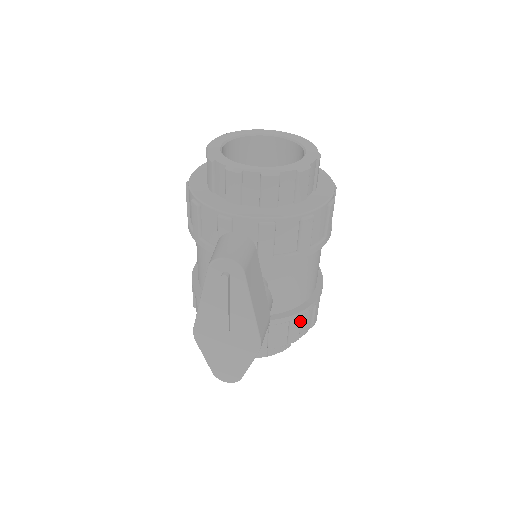
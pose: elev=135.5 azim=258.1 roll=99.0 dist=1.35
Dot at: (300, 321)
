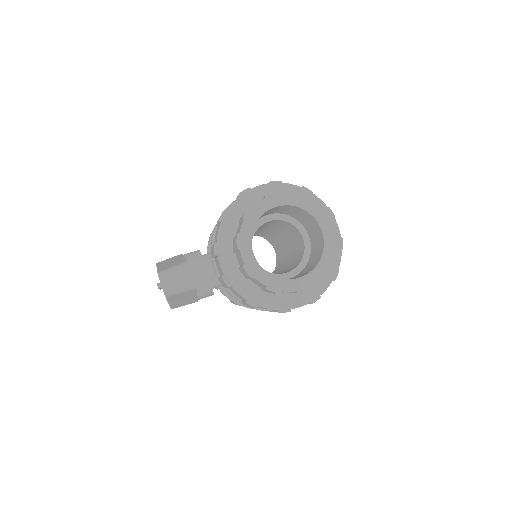
Dot at: occluded
